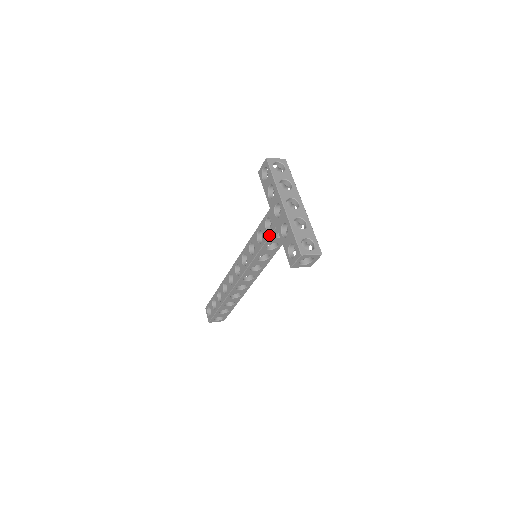
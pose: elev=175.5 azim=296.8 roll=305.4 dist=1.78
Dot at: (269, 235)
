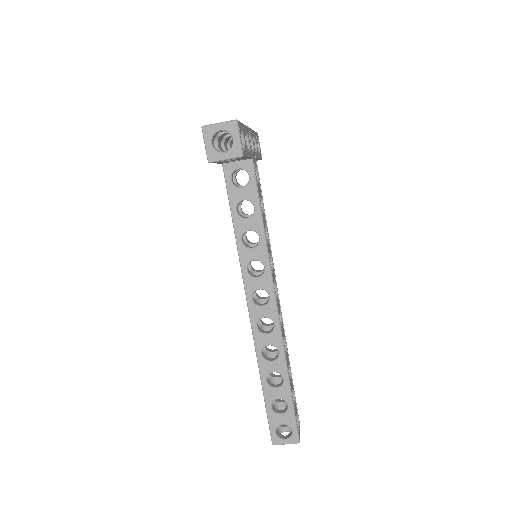
Dot at: (226, 186)
